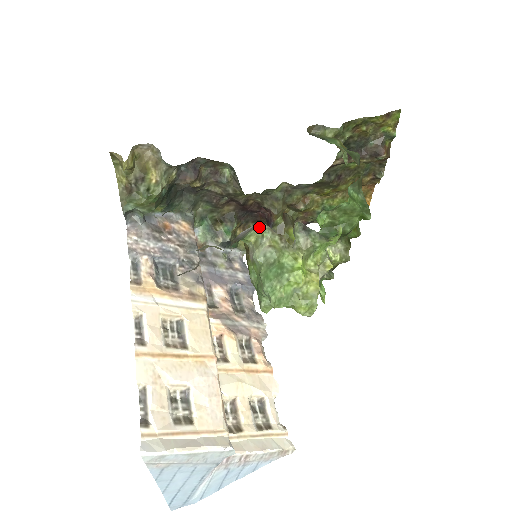
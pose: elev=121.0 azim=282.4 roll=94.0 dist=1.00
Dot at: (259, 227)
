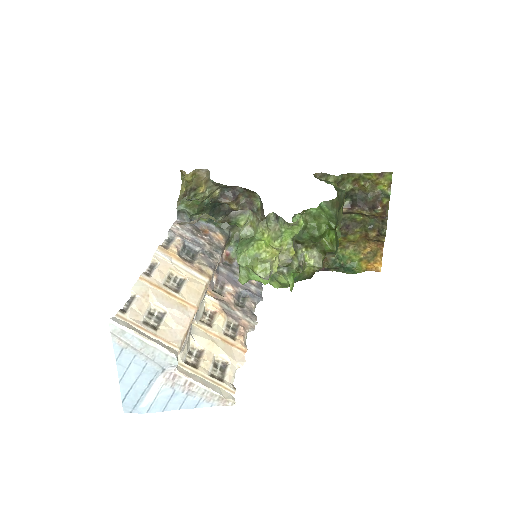
Dot at: (247, 213)
